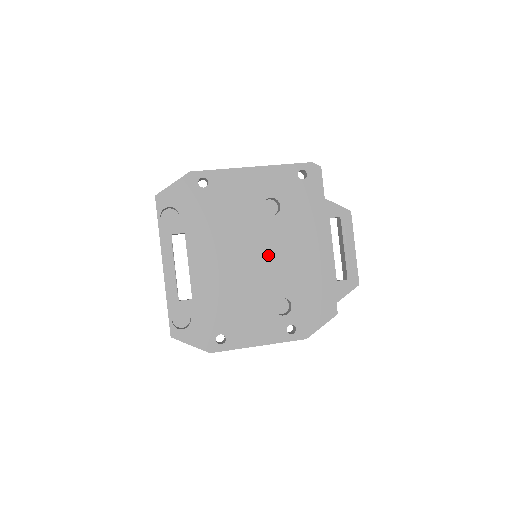
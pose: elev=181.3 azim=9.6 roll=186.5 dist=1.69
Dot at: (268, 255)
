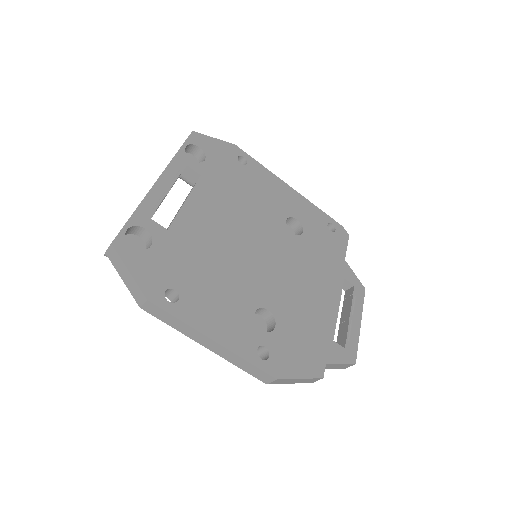
Dot at: (273, 259)
